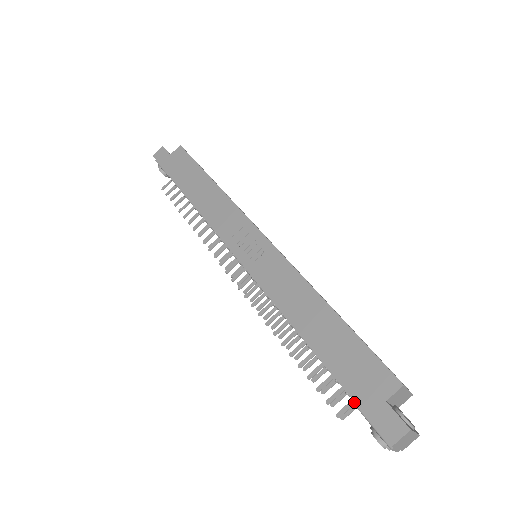
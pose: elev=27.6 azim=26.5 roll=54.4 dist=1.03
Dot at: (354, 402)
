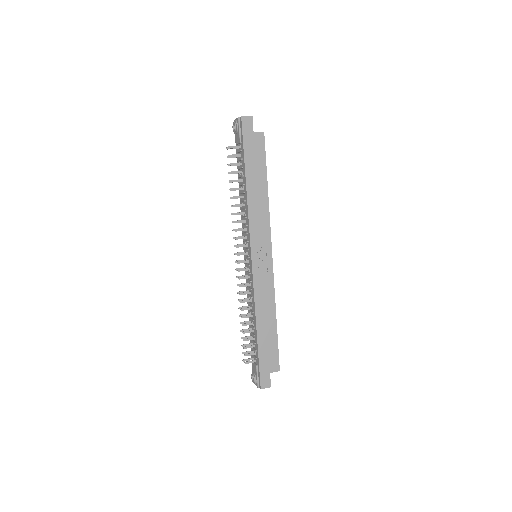
Dot at: (255, 362)
